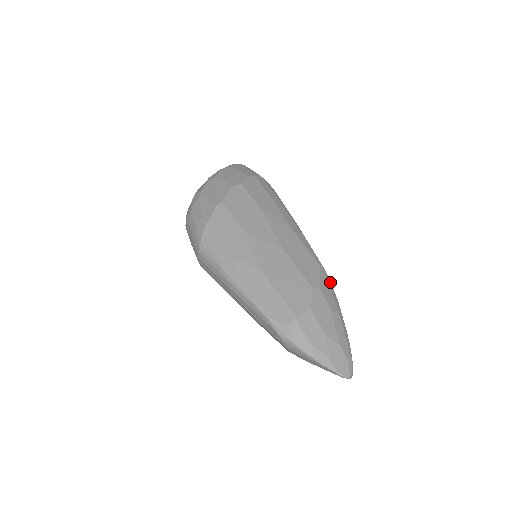
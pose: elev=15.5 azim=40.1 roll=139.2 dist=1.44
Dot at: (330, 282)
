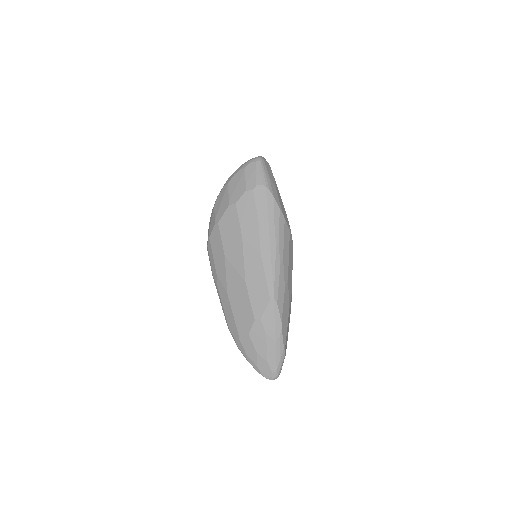
Dot at: (278, 311)
